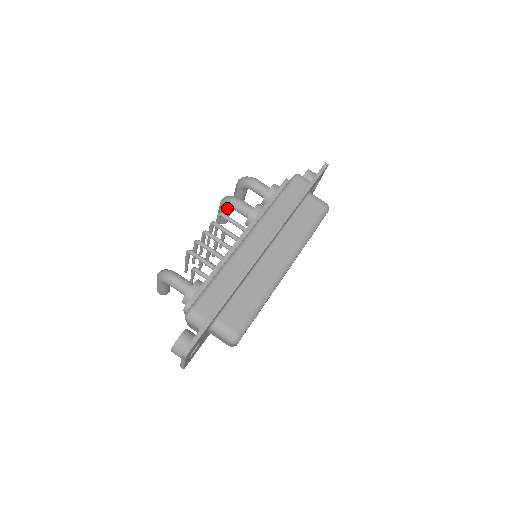
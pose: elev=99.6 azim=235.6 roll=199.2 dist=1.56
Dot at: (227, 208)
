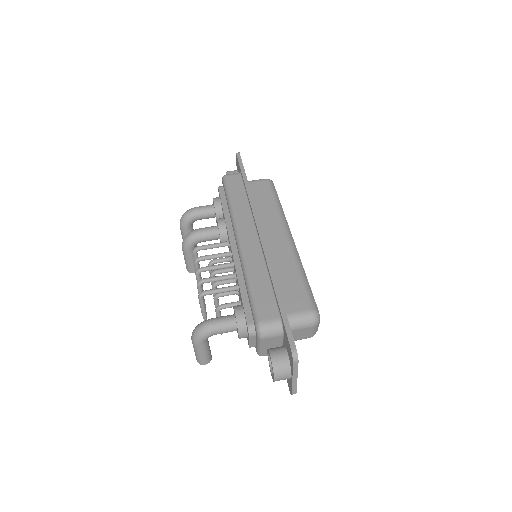
Dot at: (193, 247)
